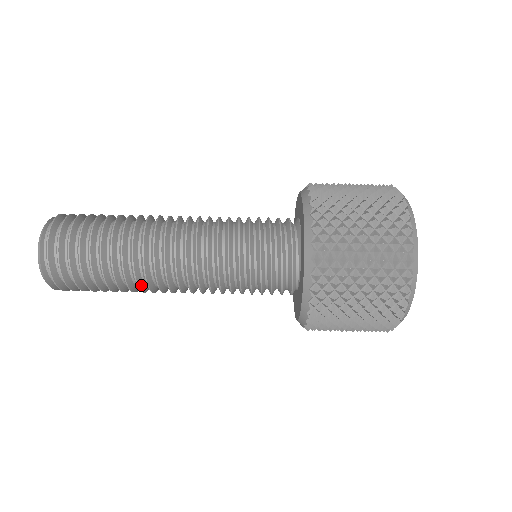
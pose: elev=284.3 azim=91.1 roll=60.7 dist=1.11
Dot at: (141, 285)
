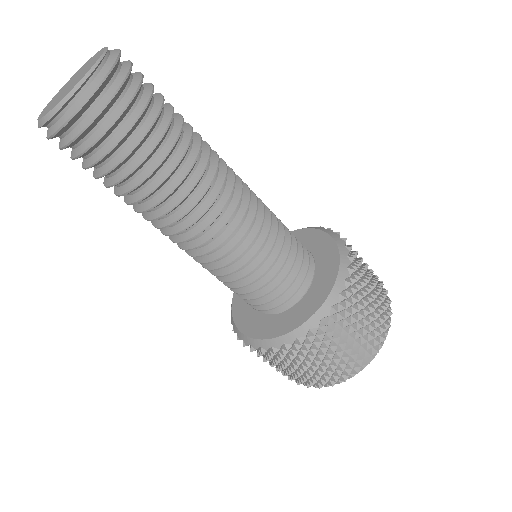
Dot at: occluded
